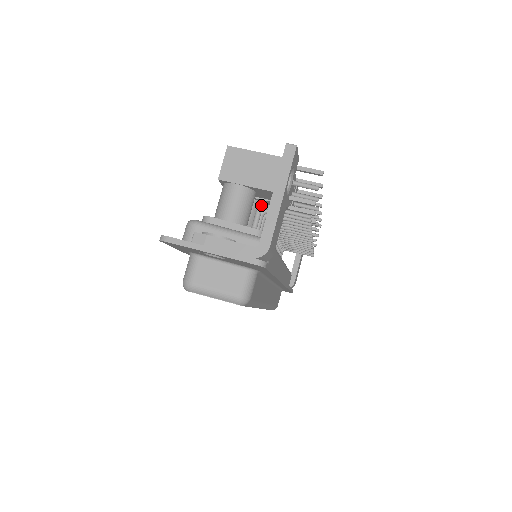
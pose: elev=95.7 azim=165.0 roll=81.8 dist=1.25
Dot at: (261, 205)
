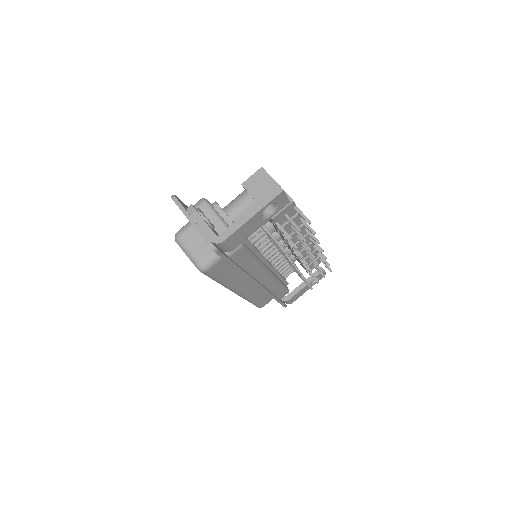
Dot at: occluded
